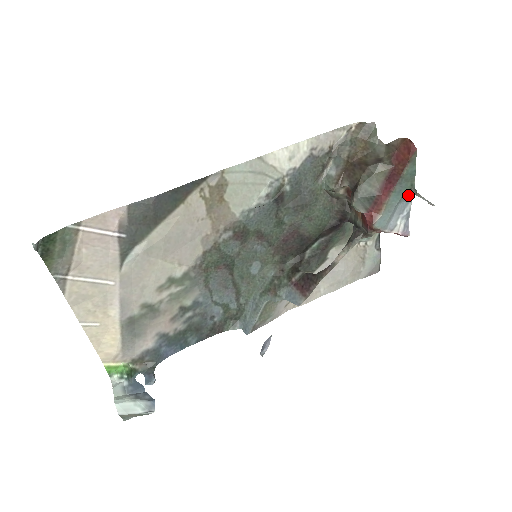
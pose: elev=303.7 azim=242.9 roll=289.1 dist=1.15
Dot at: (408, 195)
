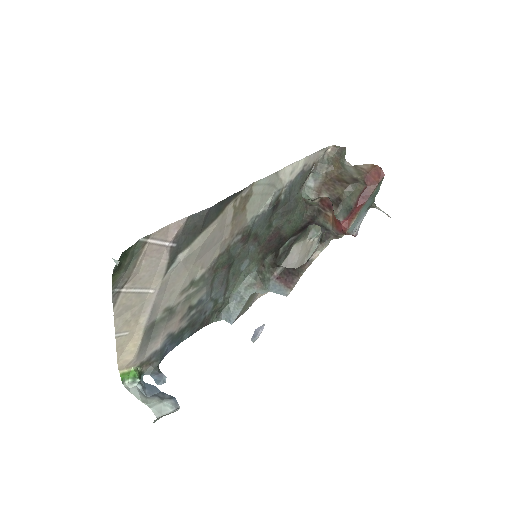
Dot at: (369, 207)
